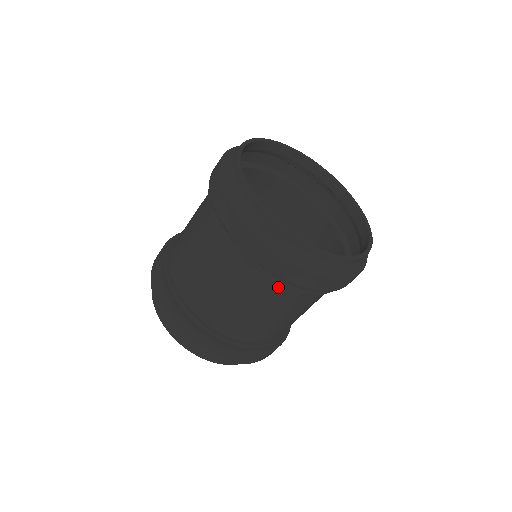
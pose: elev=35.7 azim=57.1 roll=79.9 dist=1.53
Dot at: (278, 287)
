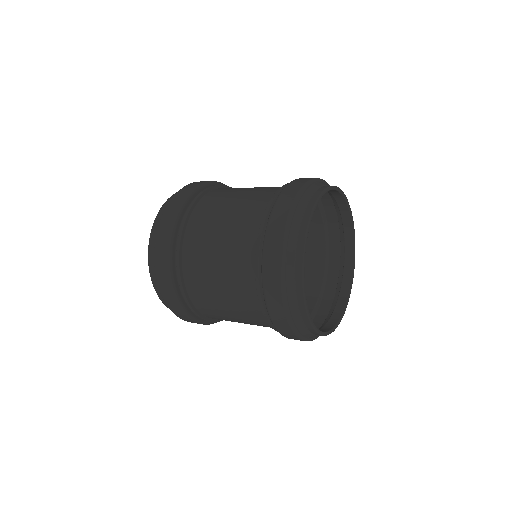
Dot at: (258, 309)
